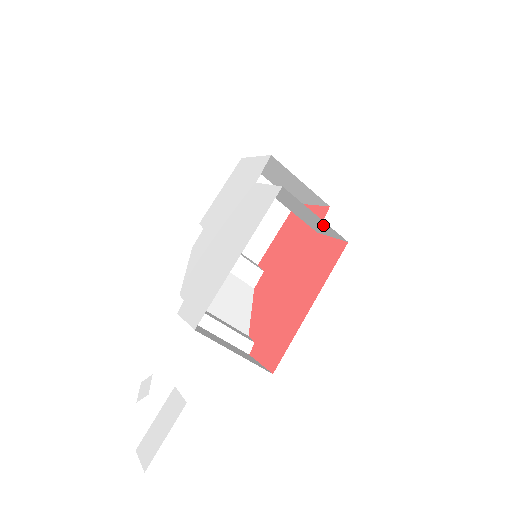
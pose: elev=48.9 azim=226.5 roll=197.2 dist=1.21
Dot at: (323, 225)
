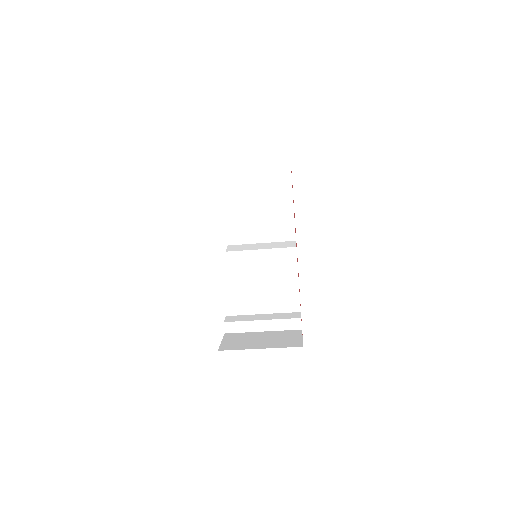
Dot at: occluded
